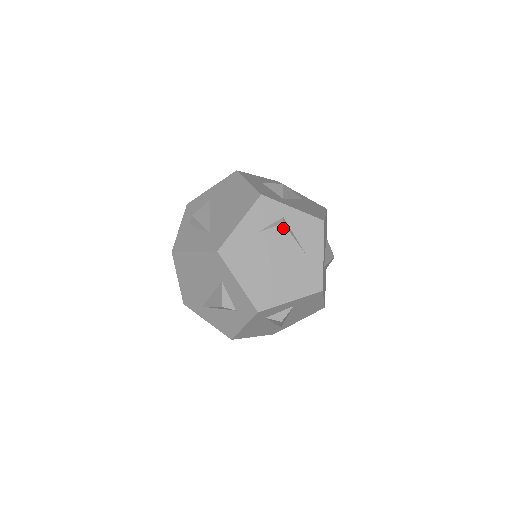
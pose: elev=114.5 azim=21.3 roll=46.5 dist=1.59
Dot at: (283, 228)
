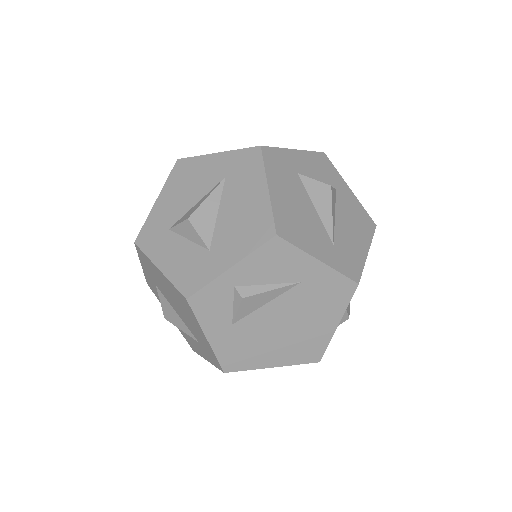
Dot at: (248, 299)
